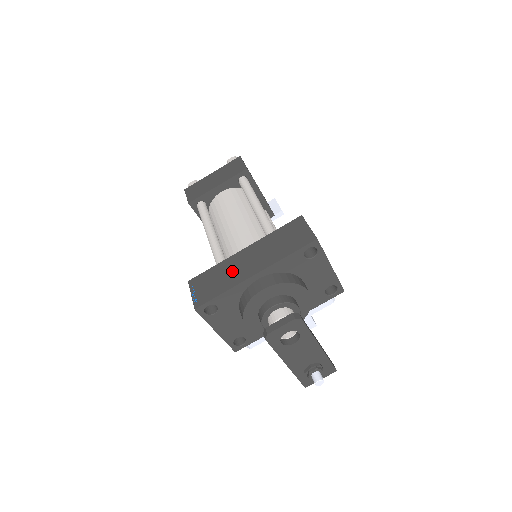
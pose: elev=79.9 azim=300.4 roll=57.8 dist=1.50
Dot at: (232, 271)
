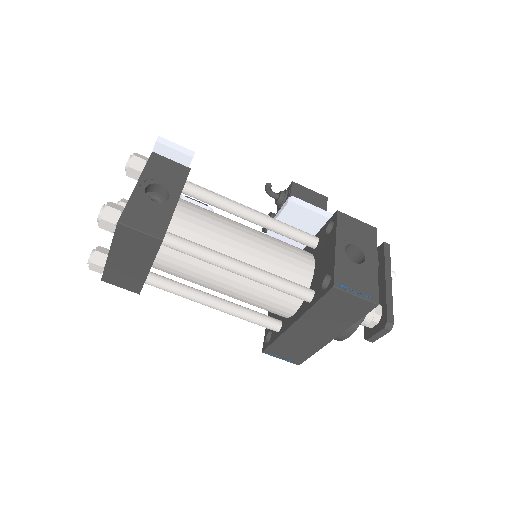
Dot at: (304, 341)
